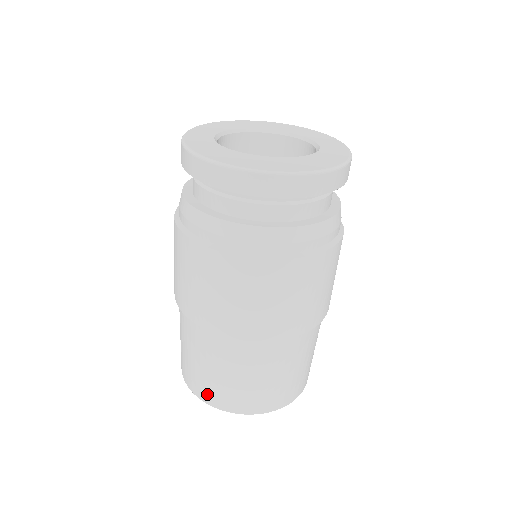
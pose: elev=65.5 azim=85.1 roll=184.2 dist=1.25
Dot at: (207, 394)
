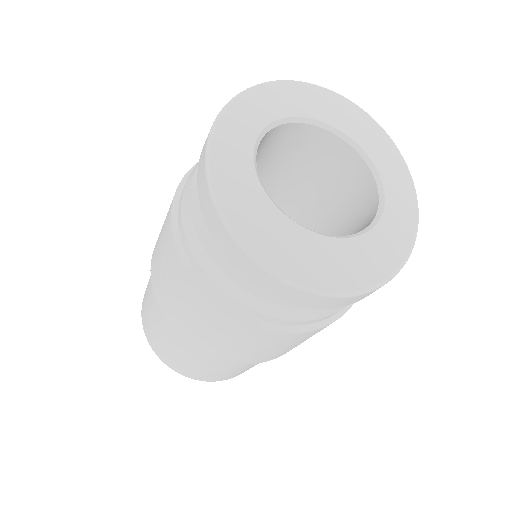
Dot at: (156, 348)
